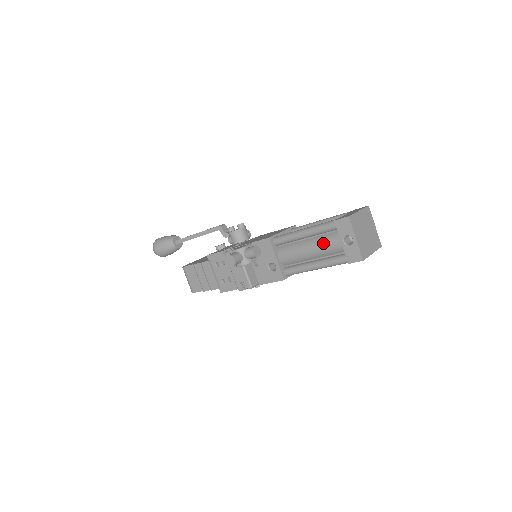
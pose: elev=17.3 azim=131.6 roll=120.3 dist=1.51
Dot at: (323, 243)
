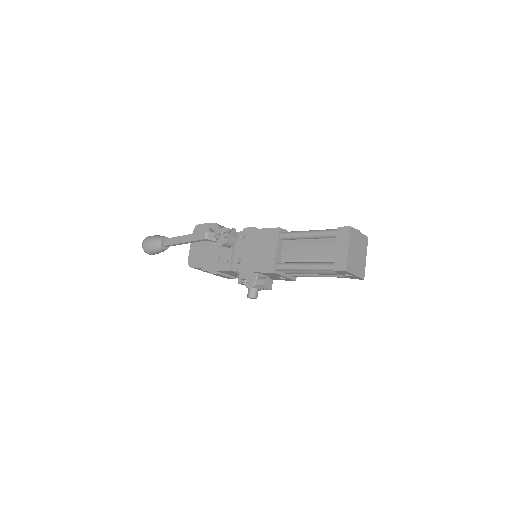
Dot at: (325, 274)
